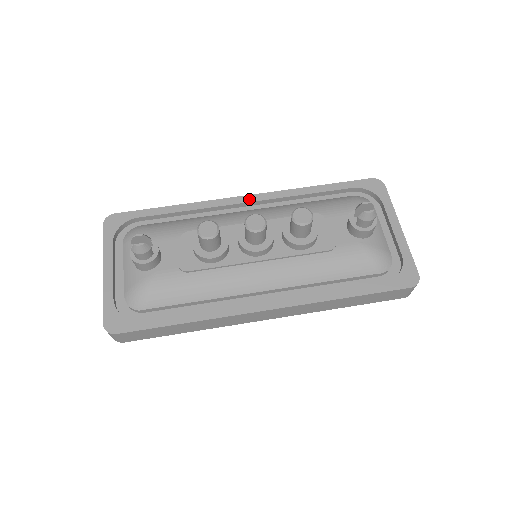
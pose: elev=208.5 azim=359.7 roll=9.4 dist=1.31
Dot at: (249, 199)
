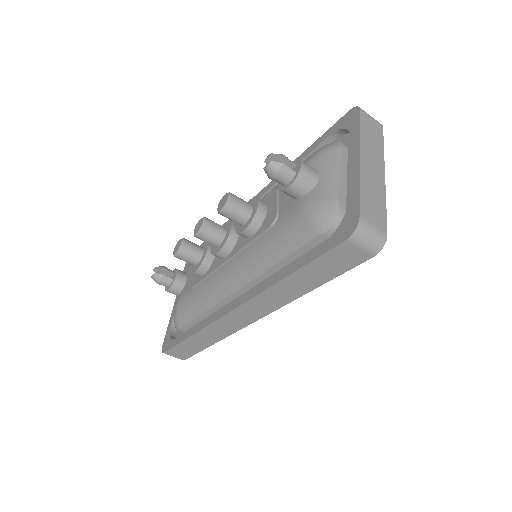
Dot at: occluded
